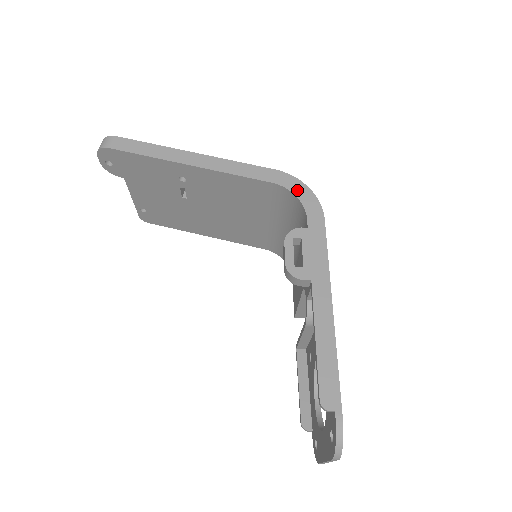
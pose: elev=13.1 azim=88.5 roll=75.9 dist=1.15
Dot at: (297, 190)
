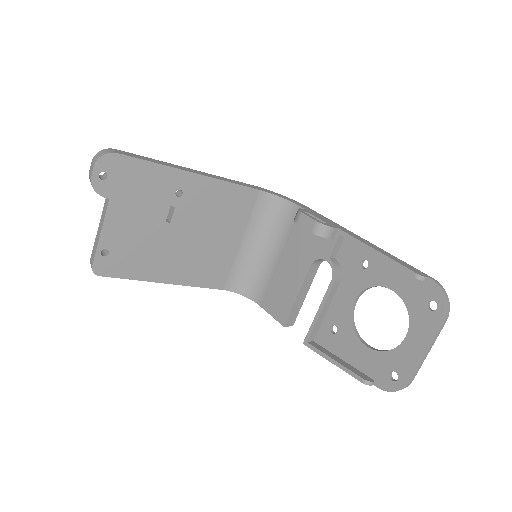
Dot at: (277, 195)
